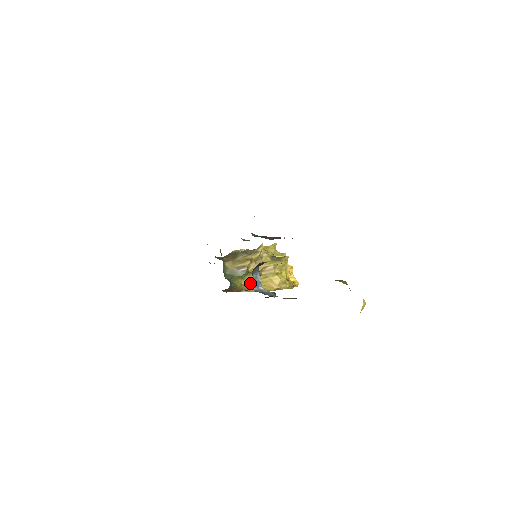
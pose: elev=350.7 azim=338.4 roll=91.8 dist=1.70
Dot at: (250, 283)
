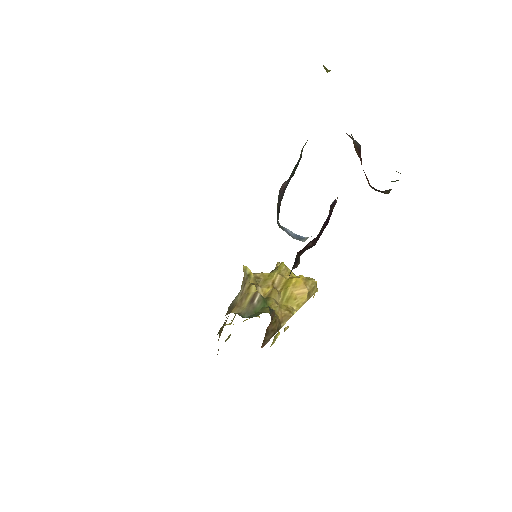
Dot at: (279, 308)
